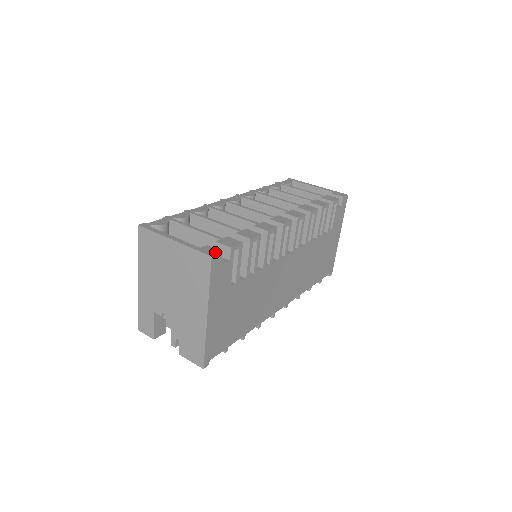
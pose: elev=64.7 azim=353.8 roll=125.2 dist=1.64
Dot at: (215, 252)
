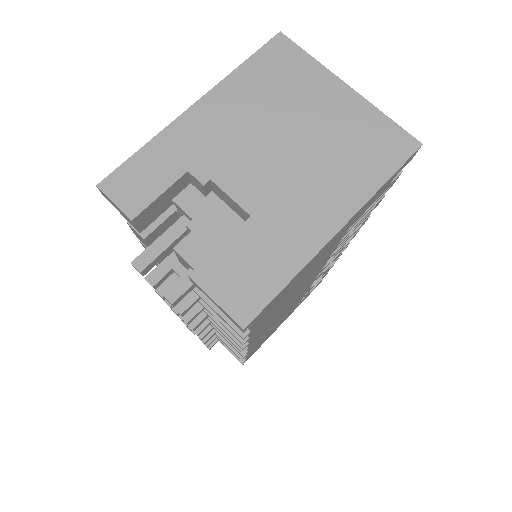
Dot at: occluded
